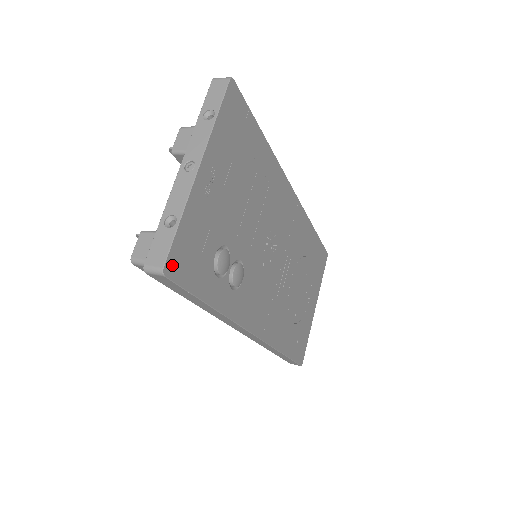
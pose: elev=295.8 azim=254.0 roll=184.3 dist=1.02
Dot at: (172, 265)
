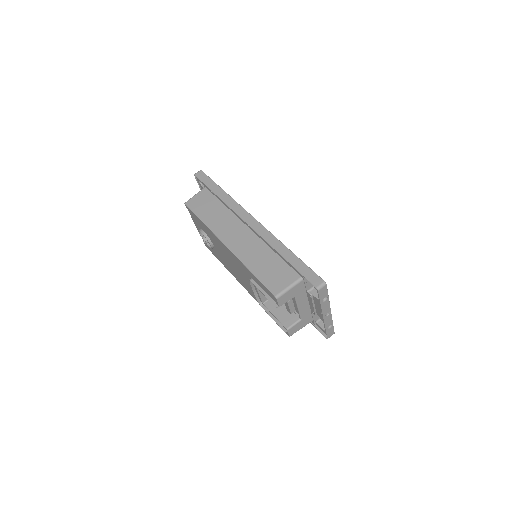
Dot at: occluded
